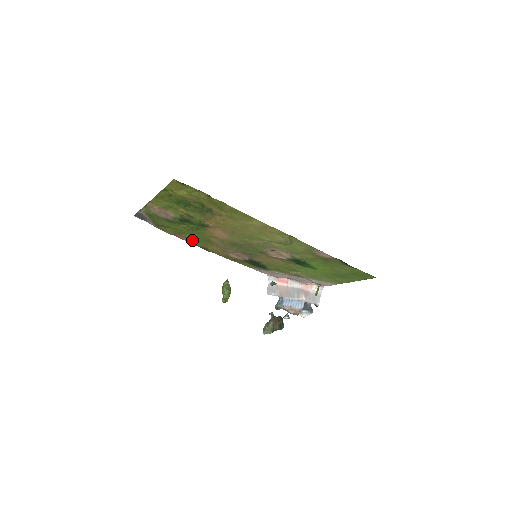
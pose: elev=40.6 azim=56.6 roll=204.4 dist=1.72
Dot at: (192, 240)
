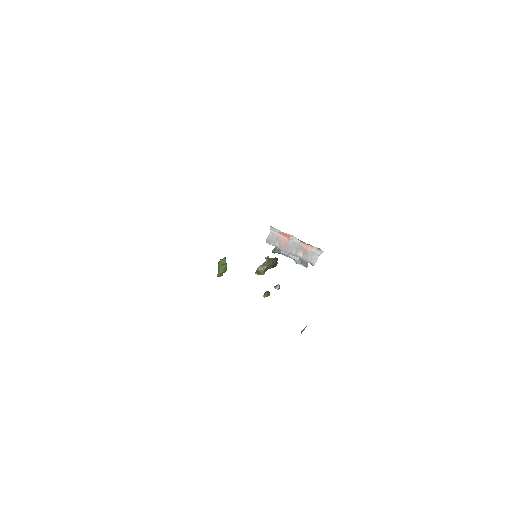
Dot at: occluded
